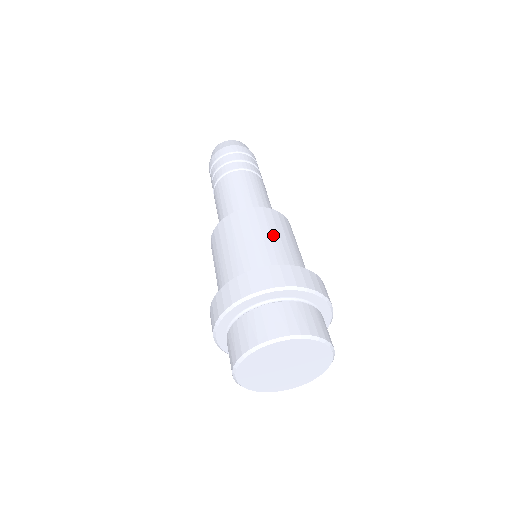
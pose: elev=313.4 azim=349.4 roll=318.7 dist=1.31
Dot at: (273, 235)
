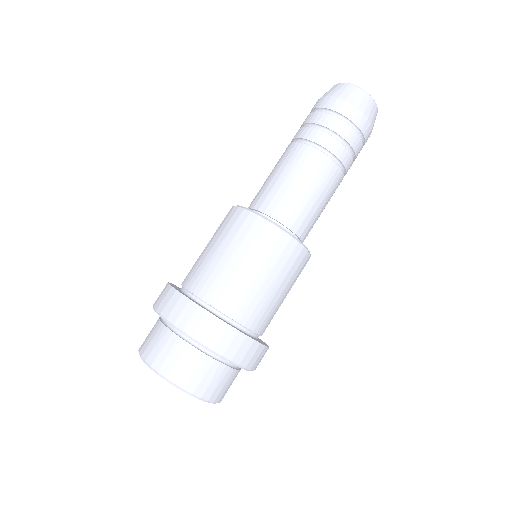
Dot at: (235, 257)
